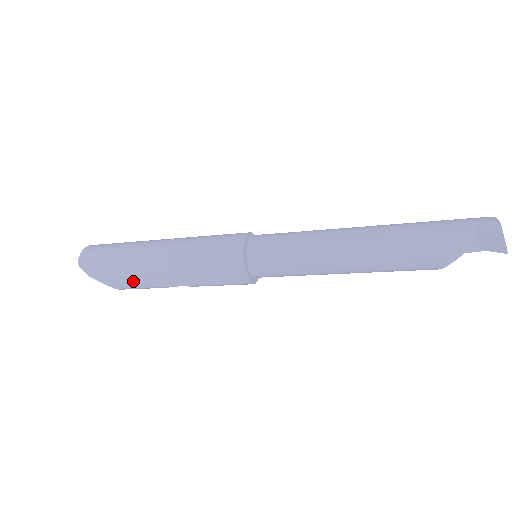
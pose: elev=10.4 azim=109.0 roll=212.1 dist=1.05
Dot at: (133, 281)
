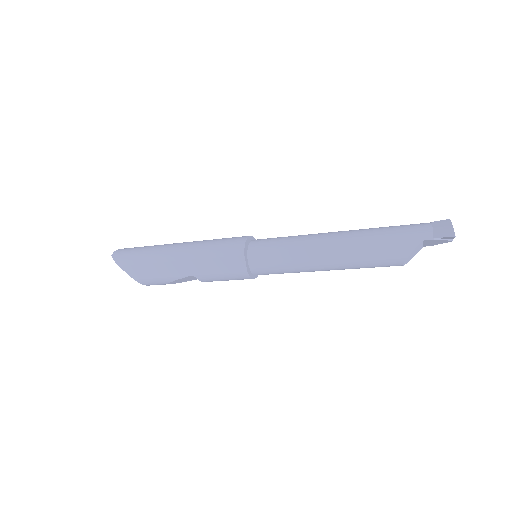
Dot at: (151, 270)
